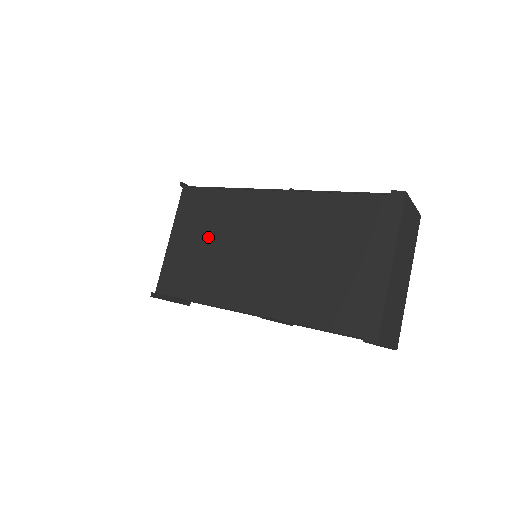
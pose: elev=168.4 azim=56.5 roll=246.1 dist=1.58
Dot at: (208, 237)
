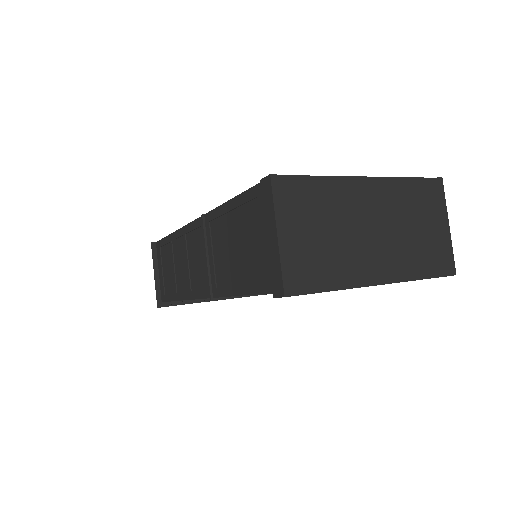
Dot at: occluded
